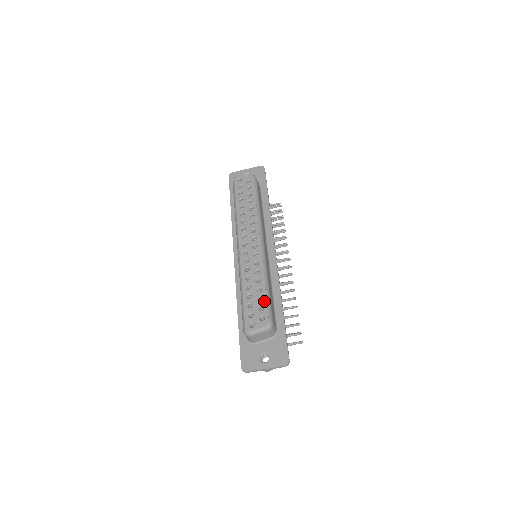
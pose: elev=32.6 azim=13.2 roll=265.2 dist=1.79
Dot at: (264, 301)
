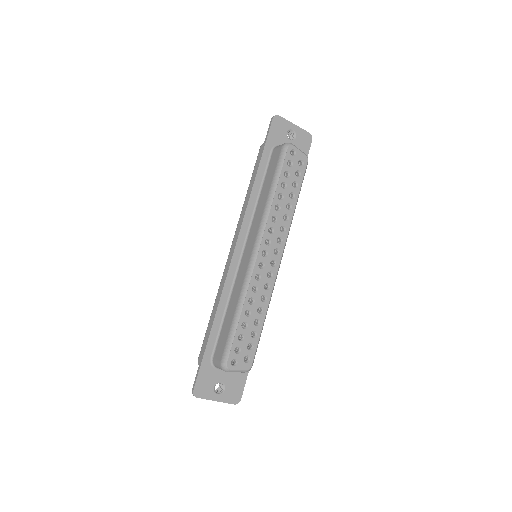
Dot at: (257, 340)
